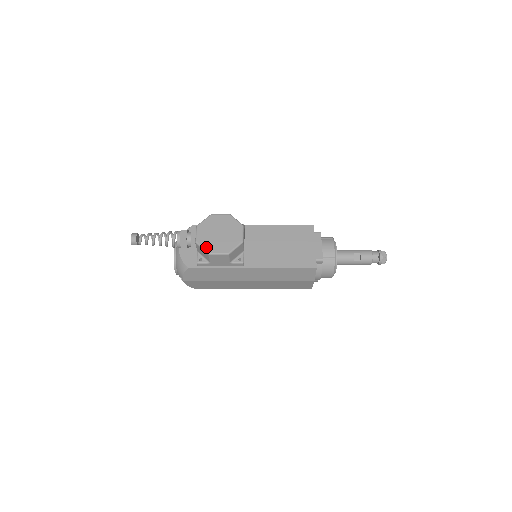
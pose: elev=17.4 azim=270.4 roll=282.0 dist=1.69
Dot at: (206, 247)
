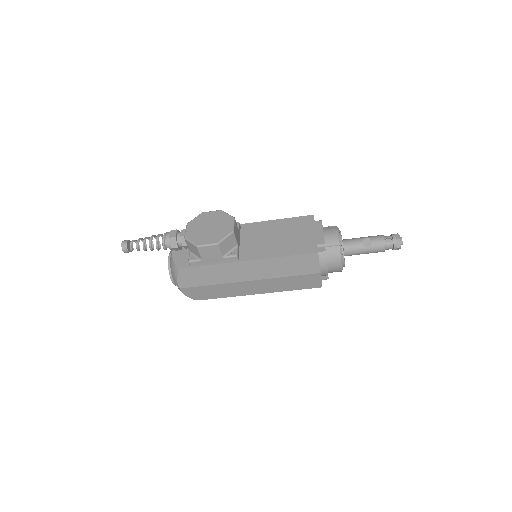
Dot at: (194, 240)
